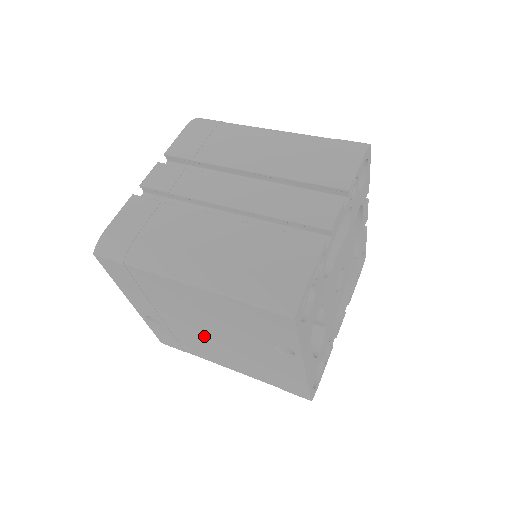
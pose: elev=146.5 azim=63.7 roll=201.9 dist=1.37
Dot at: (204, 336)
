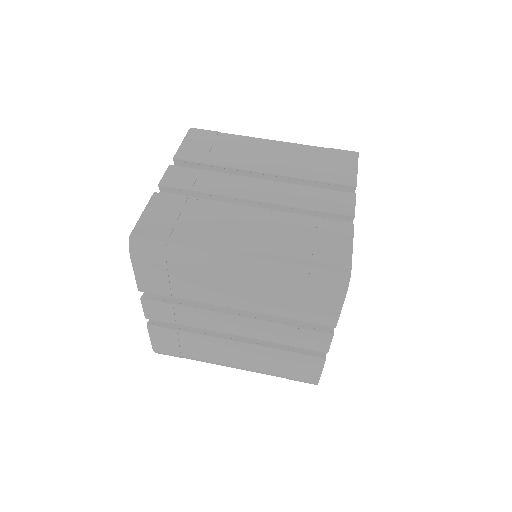
Dot at: occluded
